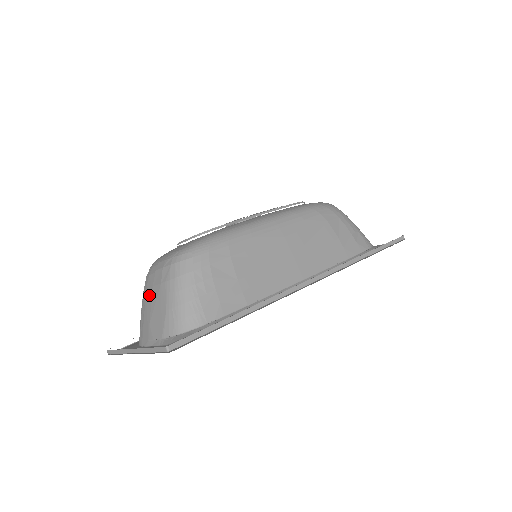
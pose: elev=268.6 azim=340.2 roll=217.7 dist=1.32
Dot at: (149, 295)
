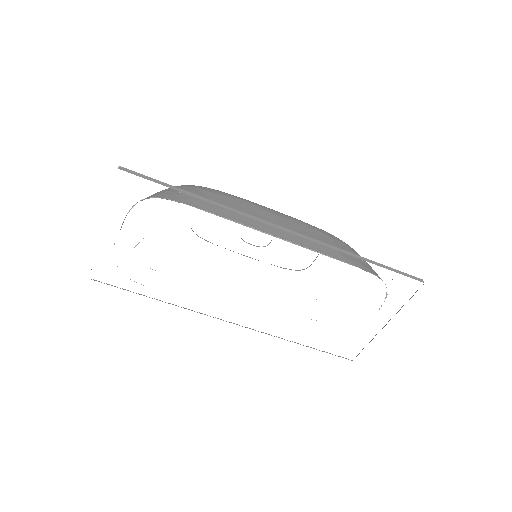
Dot at: occluded
